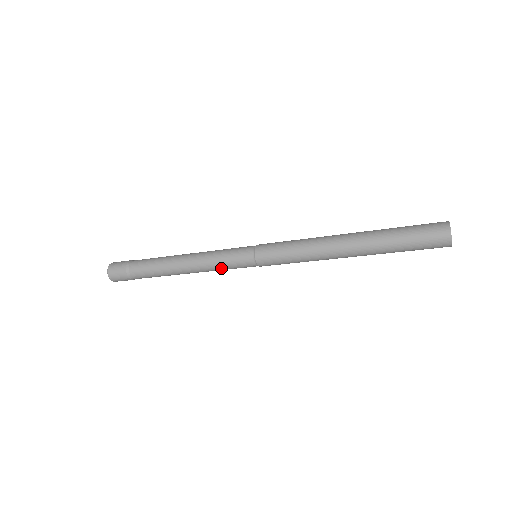
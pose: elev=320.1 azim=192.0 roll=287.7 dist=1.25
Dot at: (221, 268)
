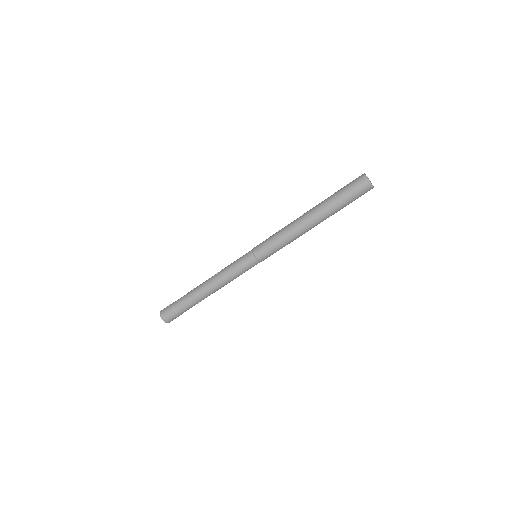
Dot at: occluded
